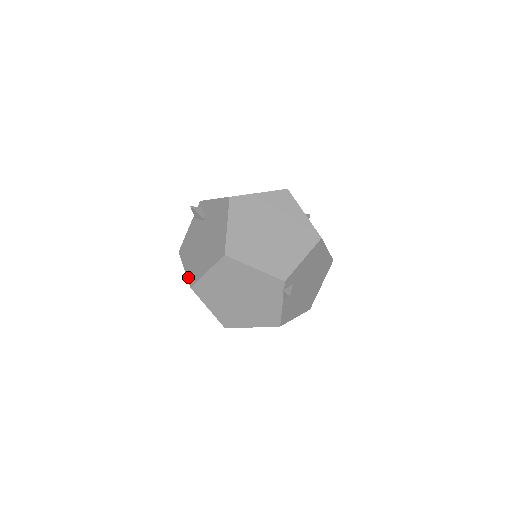
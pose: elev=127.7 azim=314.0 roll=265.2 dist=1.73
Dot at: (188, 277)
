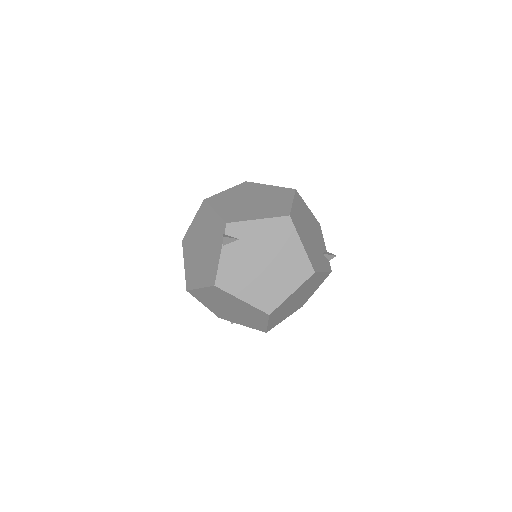
Dot at: occluded
